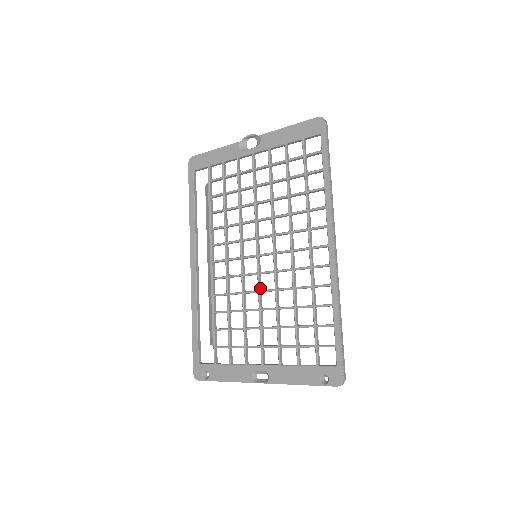
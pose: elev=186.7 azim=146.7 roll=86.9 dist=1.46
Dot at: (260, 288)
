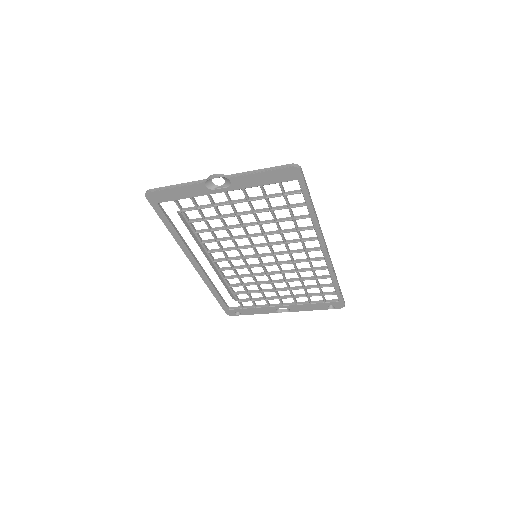
Dot at: (267, 272)
